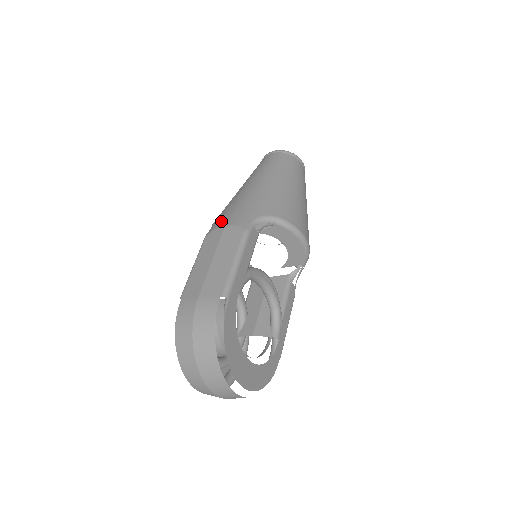
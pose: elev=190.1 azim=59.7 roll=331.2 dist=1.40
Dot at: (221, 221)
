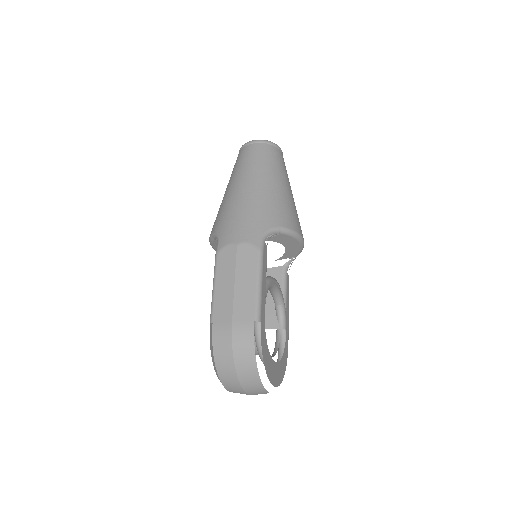
Dot at: (229, 236)
